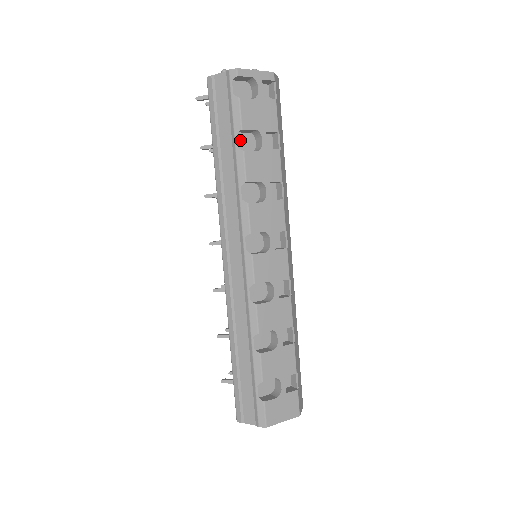
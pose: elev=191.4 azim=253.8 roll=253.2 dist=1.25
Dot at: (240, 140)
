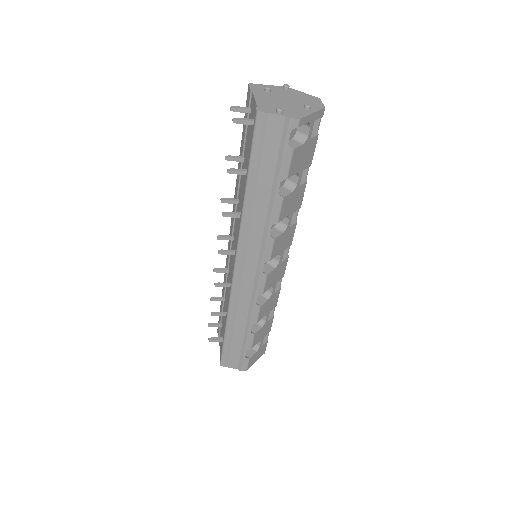
Dot at: occluded
